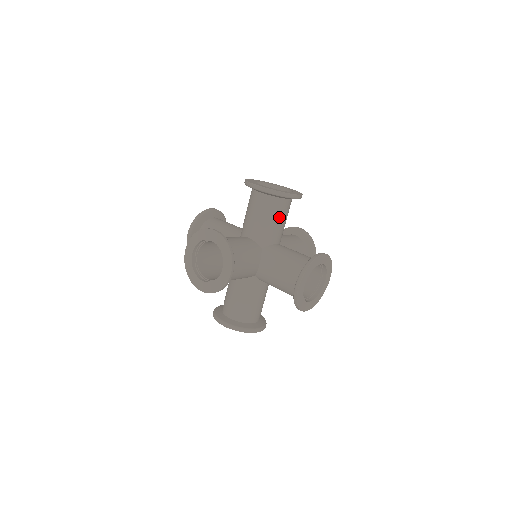
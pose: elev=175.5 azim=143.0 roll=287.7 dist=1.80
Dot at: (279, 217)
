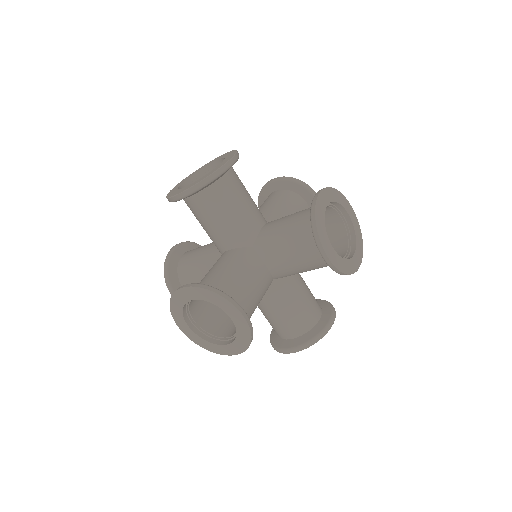
Dot at: occluded
